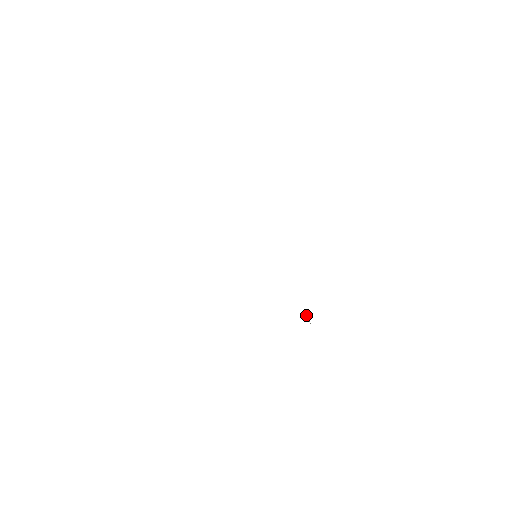
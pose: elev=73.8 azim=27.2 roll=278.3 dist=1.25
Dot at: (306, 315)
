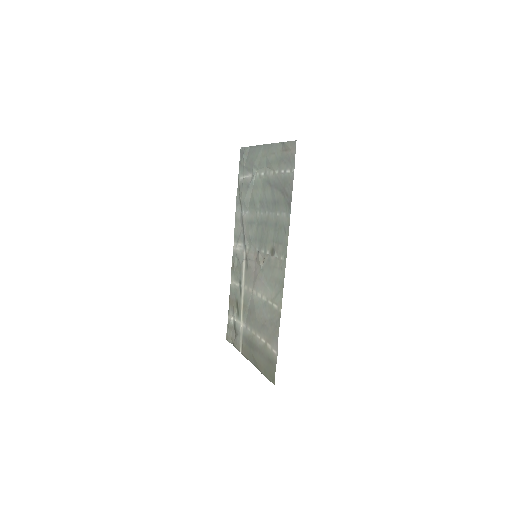
Dot at: (232, 318)
